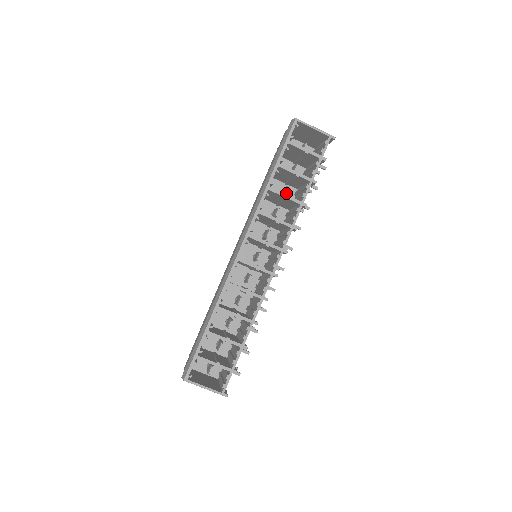
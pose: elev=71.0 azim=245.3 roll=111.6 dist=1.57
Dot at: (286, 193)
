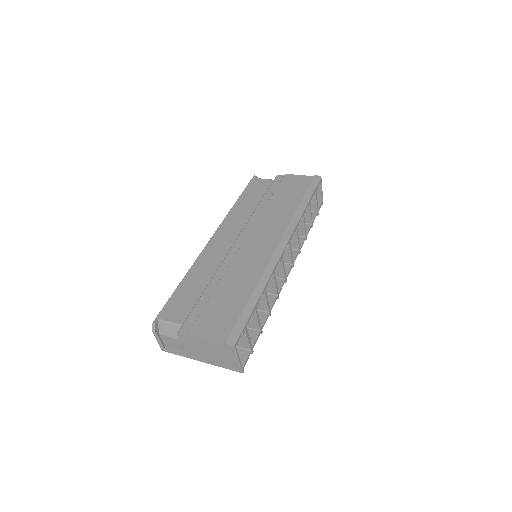
Dot at: occluded
